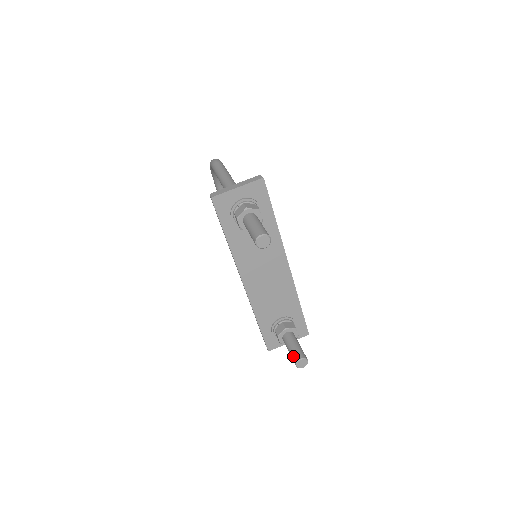
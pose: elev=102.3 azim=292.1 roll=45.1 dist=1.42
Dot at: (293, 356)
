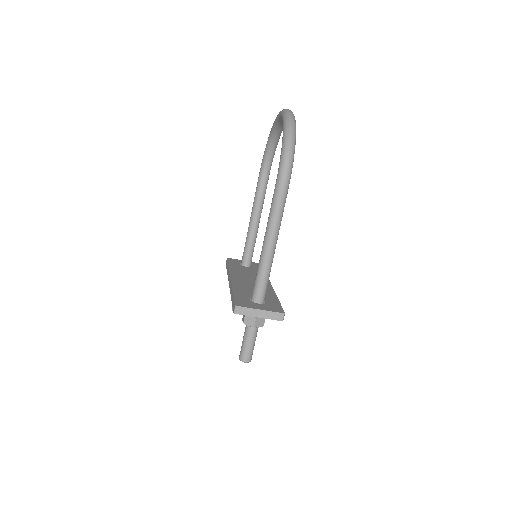
Dot at: occluded
